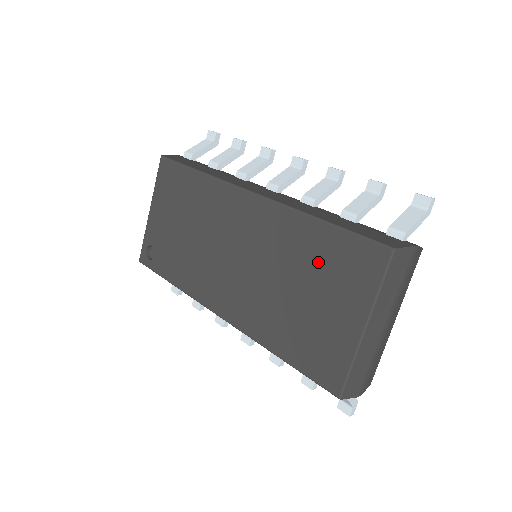
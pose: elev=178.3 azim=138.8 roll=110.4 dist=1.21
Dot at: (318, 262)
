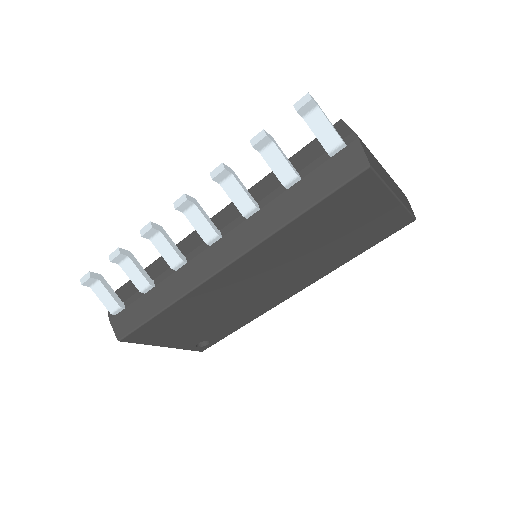
Dot at: (327, 222)
